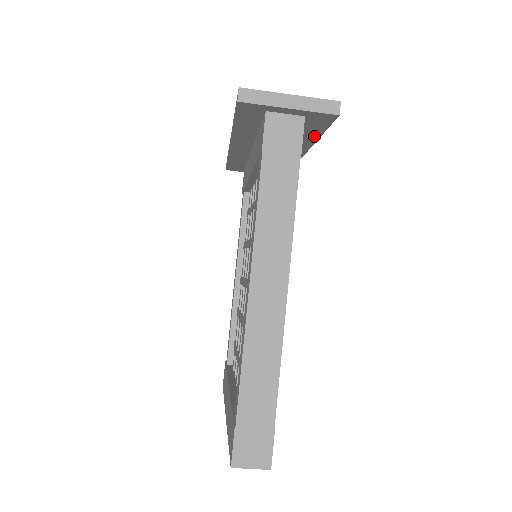
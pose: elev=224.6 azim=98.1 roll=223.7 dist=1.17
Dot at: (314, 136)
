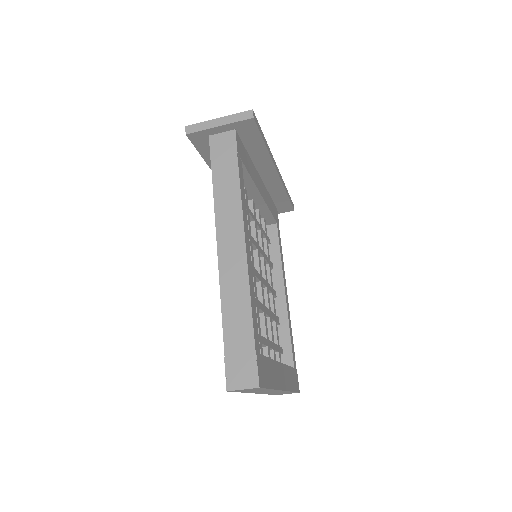
Dot at: (262, 148)
